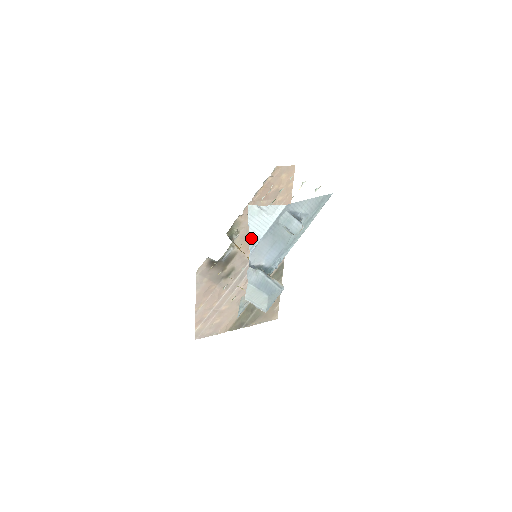
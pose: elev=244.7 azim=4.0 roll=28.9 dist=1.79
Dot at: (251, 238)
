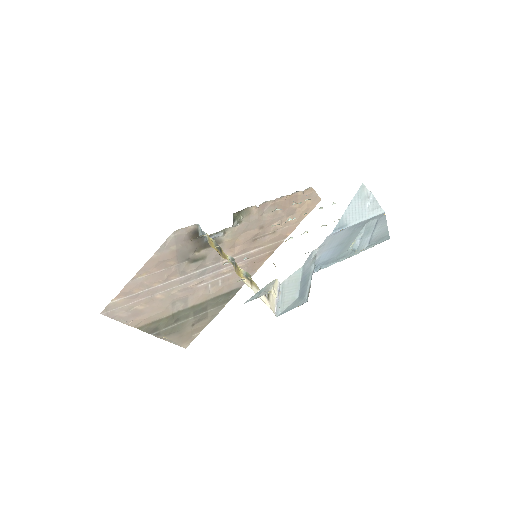
Dot at: (343, 218)
